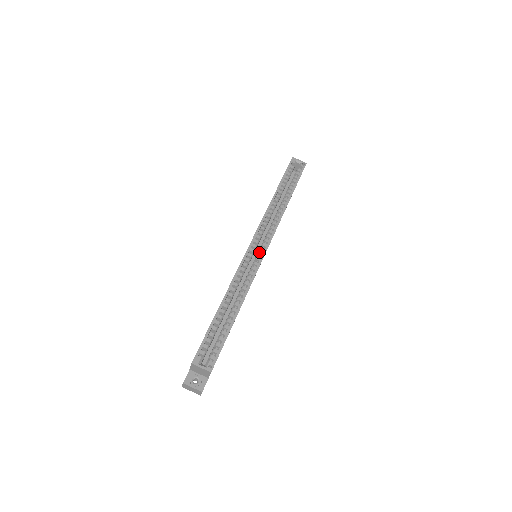
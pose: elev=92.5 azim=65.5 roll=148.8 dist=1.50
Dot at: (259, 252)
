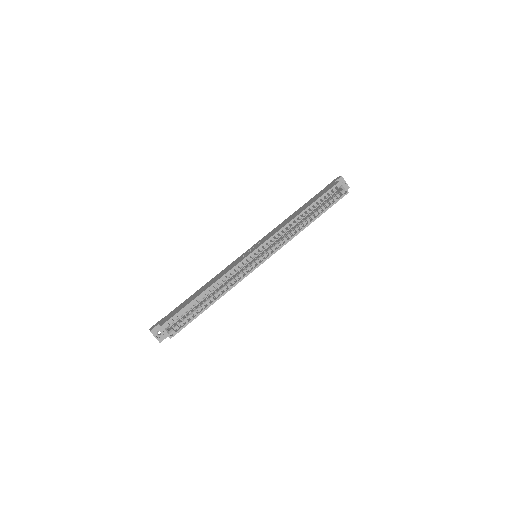
Dot at: (257, 260)
